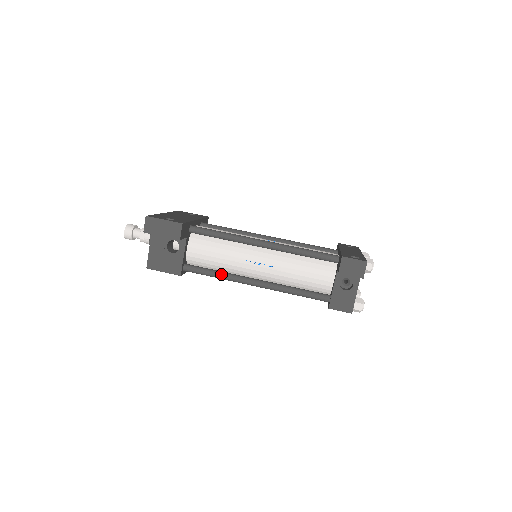
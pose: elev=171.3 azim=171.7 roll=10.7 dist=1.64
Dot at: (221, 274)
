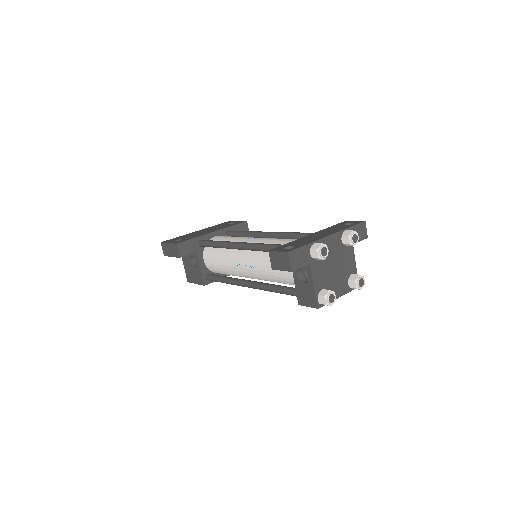
Dot at: (226, 280)
